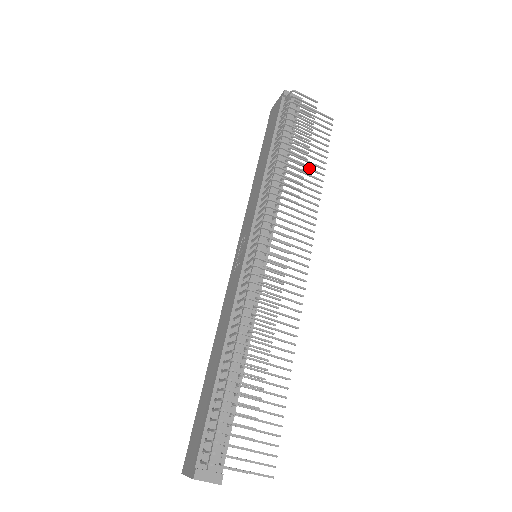
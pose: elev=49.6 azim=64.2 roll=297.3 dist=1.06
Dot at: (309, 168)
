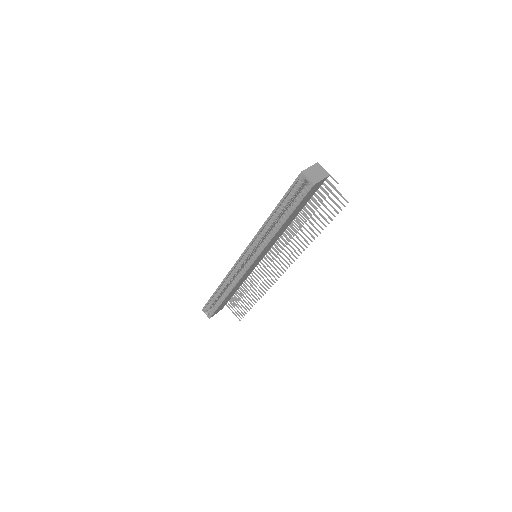
Dot at: (250, 295)
